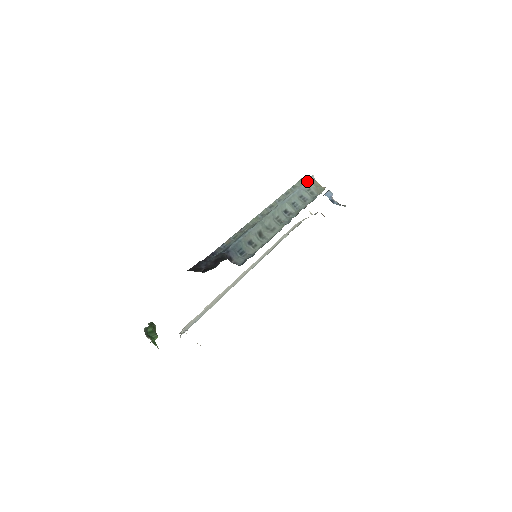
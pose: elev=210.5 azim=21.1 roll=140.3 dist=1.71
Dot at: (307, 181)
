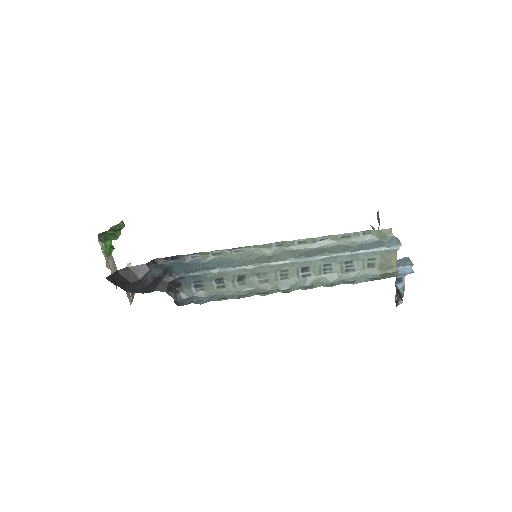
Dot at: (381, 248)
